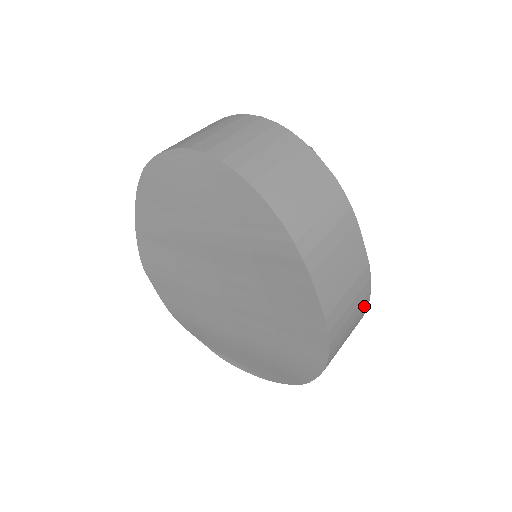
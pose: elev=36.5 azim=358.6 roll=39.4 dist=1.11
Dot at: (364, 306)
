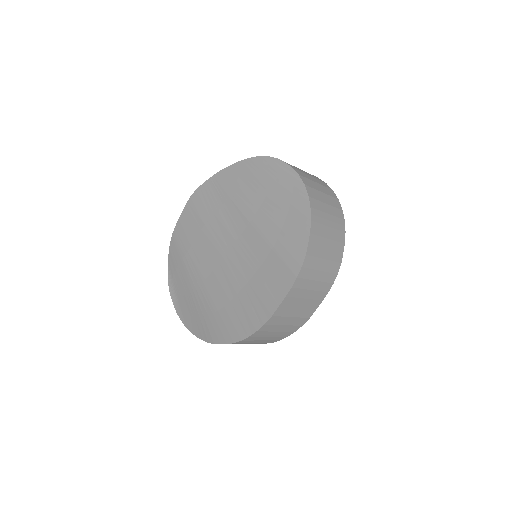
Dot at: (283, 336)
